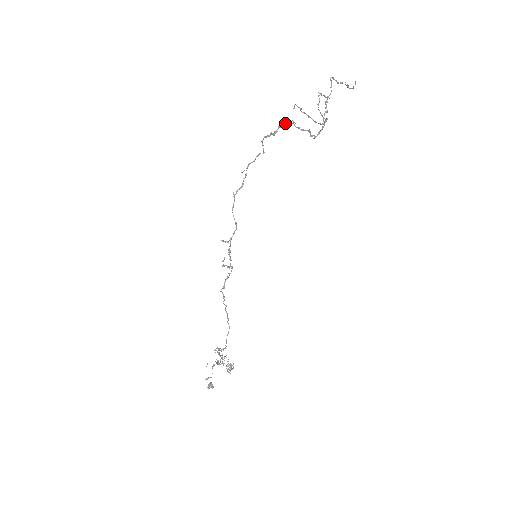
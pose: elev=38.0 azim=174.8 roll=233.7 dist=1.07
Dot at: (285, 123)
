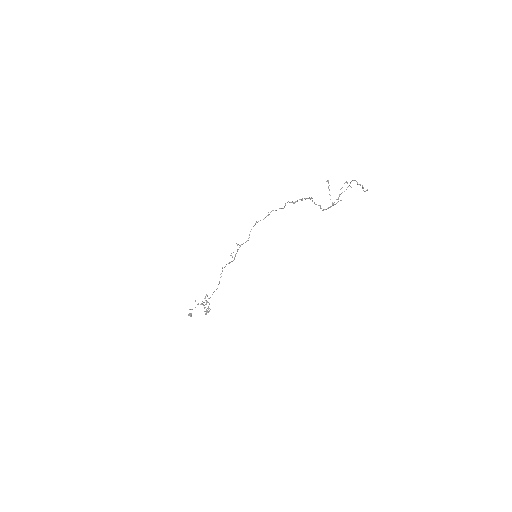
Dot at: (305, 198)
